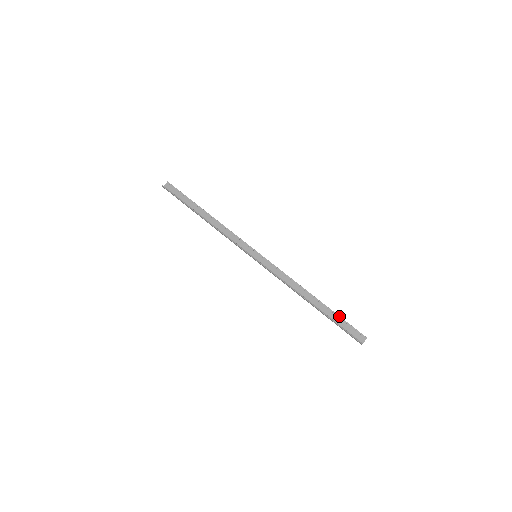
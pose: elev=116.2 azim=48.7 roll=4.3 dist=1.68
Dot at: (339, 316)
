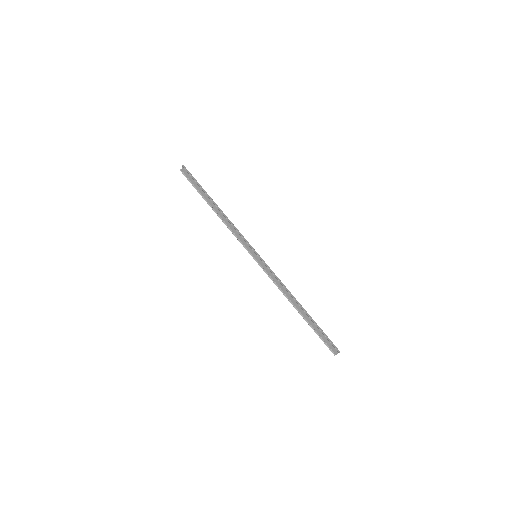
Dot at: (318, 328)
